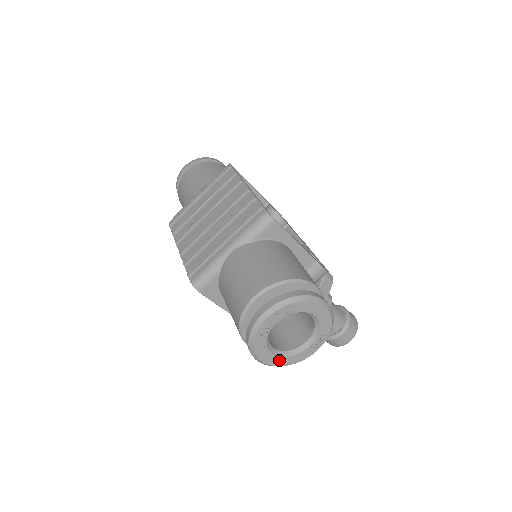
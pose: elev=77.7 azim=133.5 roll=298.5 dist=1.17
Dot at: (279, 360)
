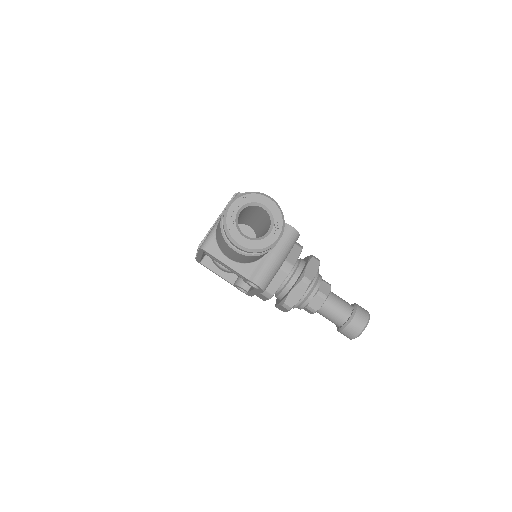
Dot at: (251, 244)
